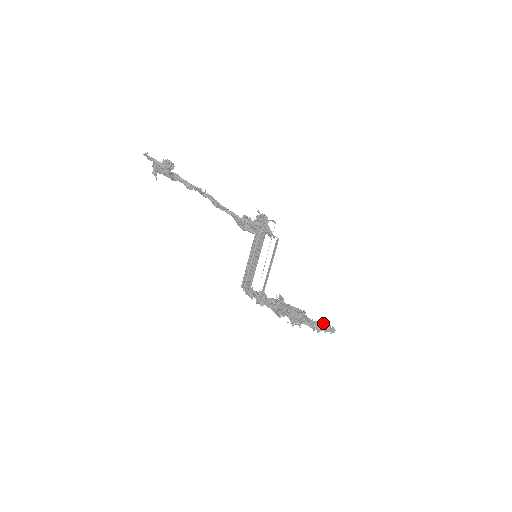
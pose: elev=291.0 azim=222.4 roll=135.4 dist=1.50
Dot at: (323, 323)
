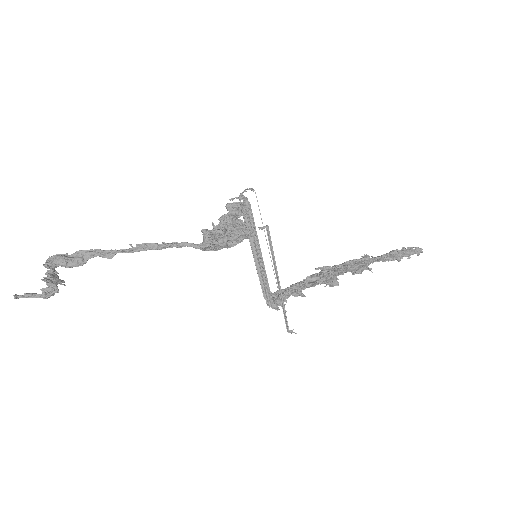
Dot at: (400, 251)
